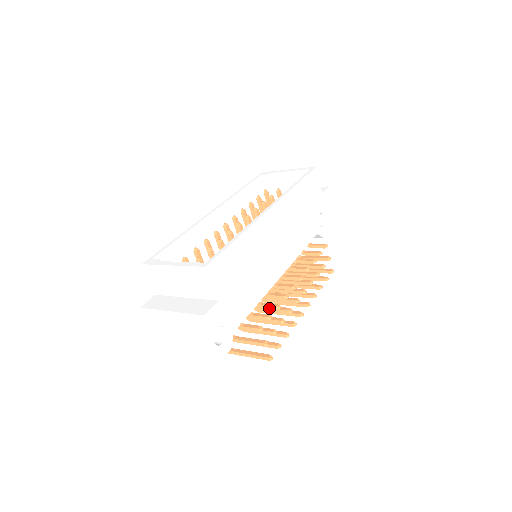
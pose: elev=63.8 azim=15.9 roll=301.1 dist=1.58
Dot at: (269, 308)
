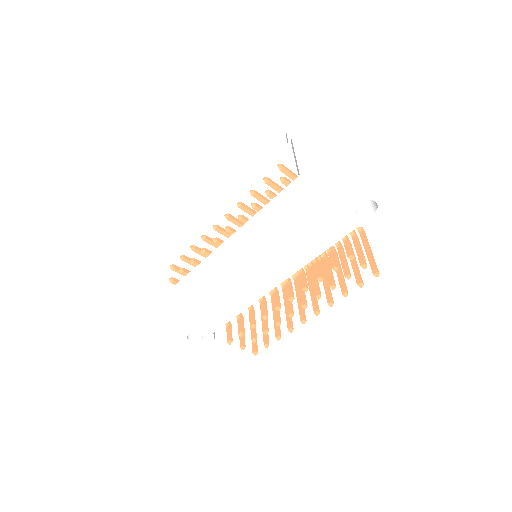
Dot at: (251, 319)
